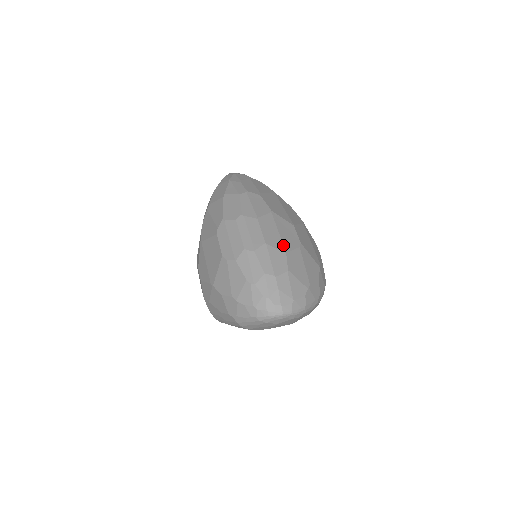
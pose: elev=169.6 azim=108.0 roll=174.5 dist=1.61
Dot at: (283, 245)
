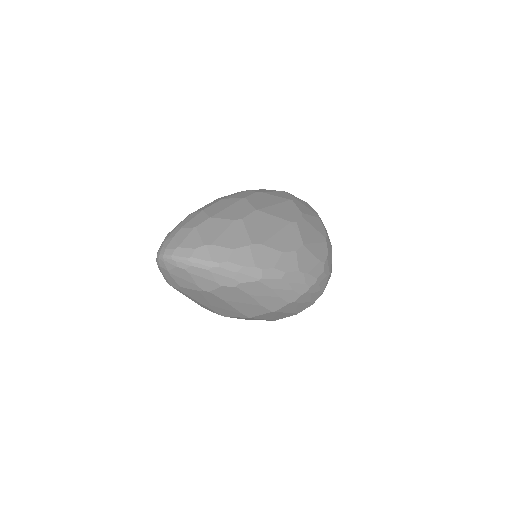
Dot at: (216, 213)
